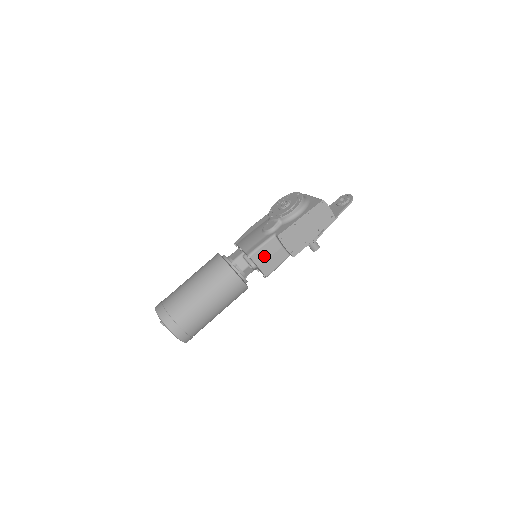
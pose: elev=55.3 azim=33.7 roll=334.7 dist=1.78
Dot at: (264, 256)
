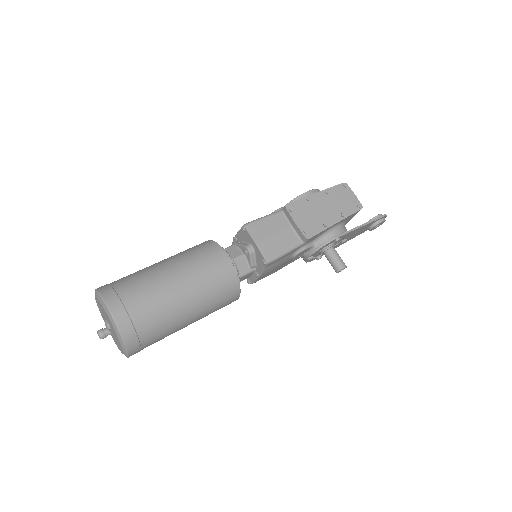
Dot at: (265, 231)
